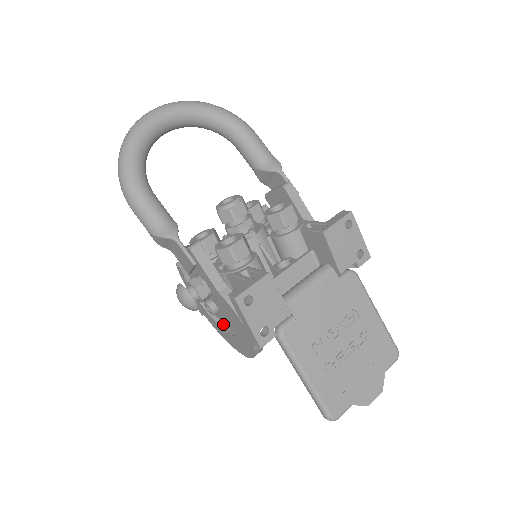
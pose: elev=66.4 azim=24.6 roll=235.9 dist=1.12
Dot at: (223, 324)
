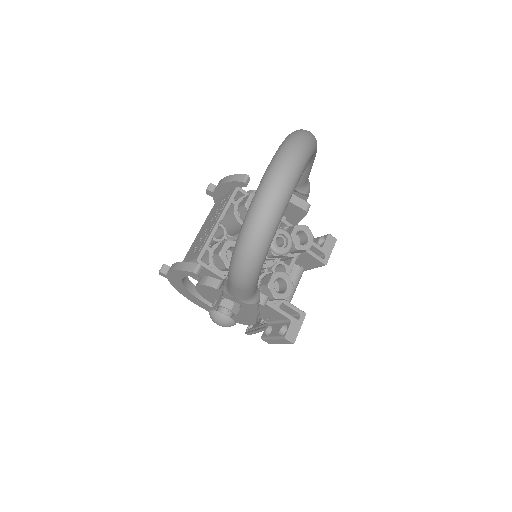
Dot at: (195, 293)
